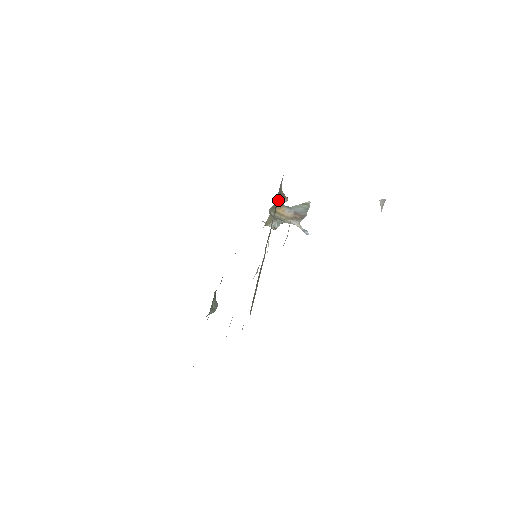
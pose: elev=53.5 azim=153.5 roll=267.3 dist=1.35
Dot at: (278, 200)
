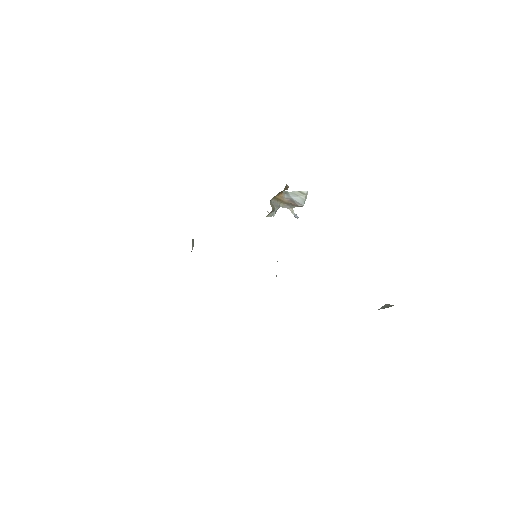
Dot at: (281, 191)
